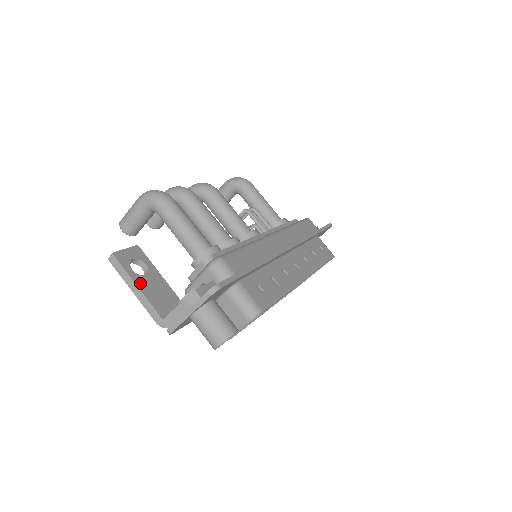
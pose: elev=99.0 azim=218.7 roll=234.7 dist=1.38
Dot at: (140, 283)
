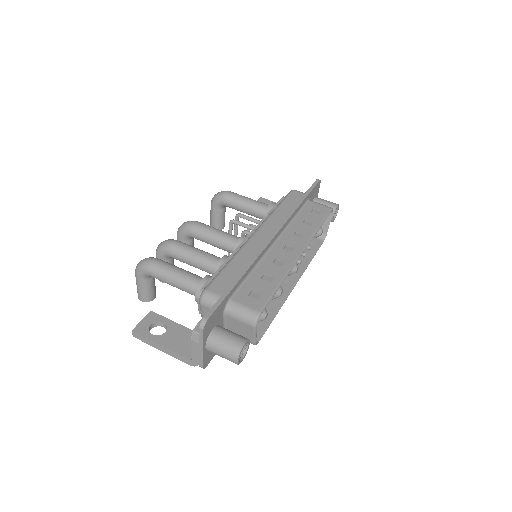
Dot at: (162, 342)
